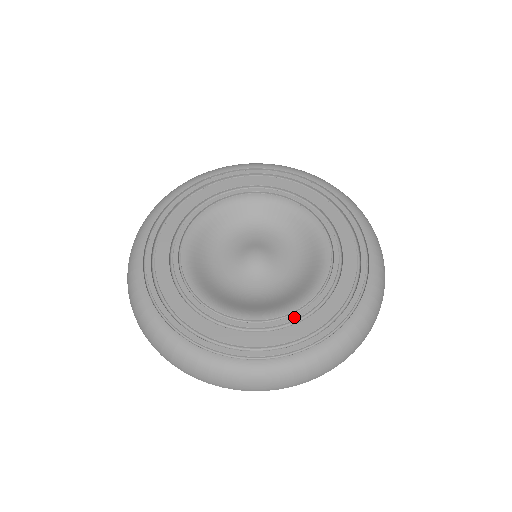
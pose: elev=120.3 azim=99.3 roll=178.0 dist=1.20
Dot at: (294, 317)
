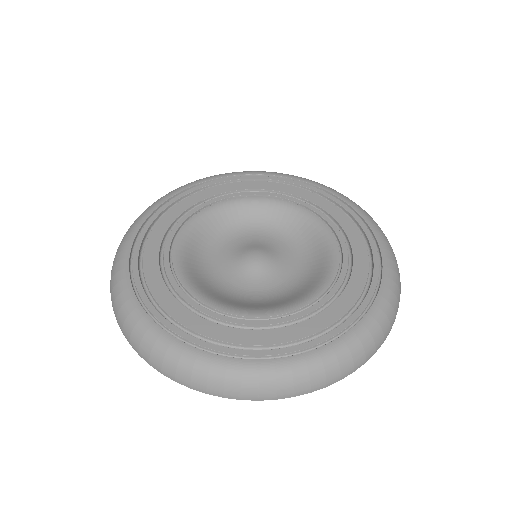
Dot at: (287, 319)
